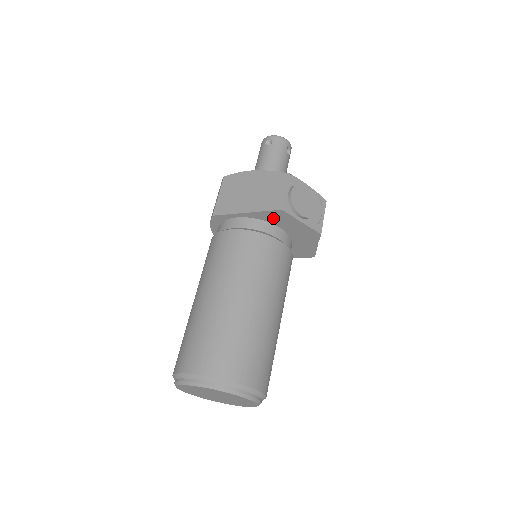
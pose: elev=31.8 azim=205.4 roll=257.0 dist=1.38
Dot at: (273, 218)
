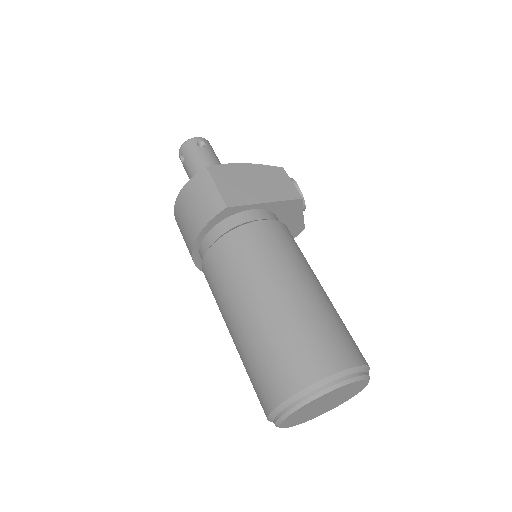
Dot at: (284, 210)
